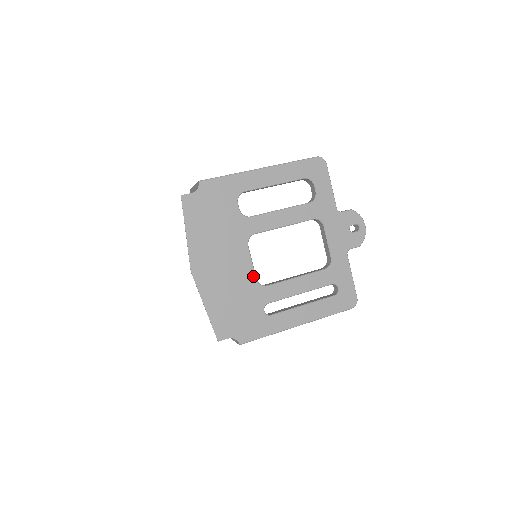
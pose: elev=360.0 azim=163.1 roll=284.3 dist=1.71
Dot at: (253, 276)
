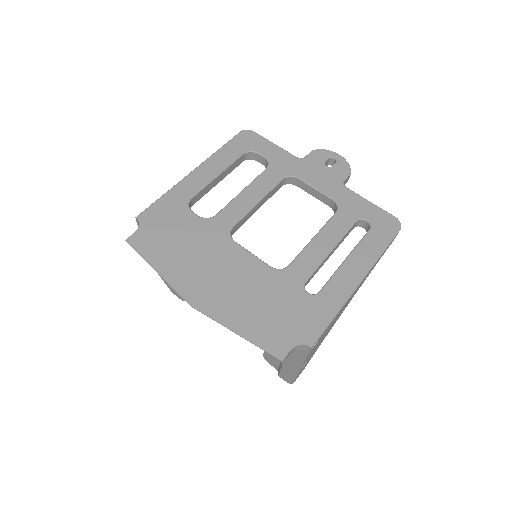
Dot at: (265, 266)
